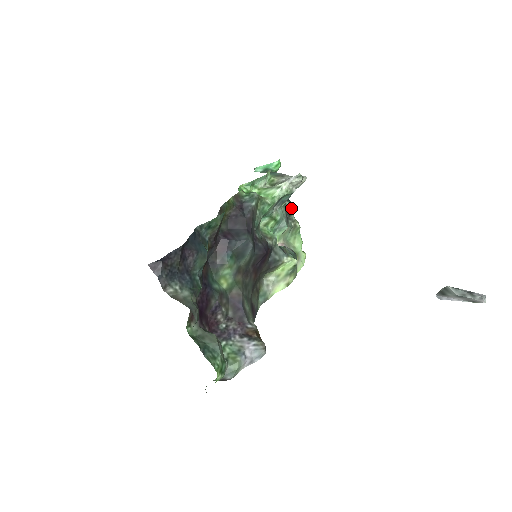
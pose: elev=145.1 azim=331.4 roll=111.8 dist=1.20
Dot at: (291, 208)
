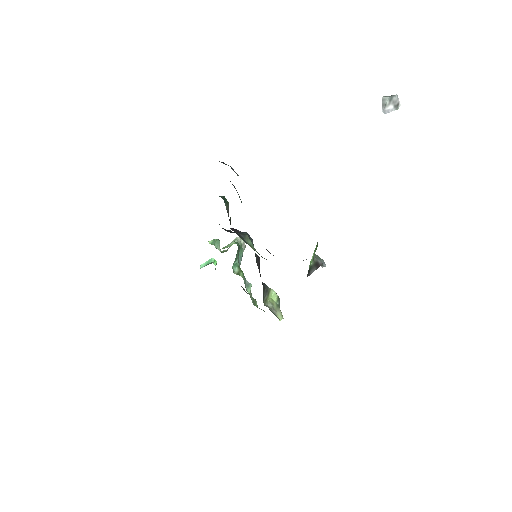
Dot at: occluded
